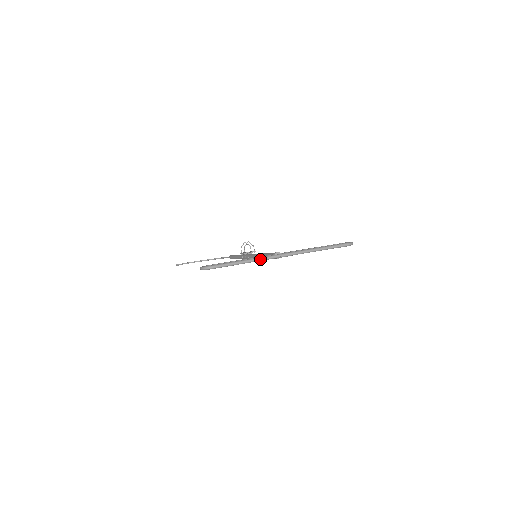
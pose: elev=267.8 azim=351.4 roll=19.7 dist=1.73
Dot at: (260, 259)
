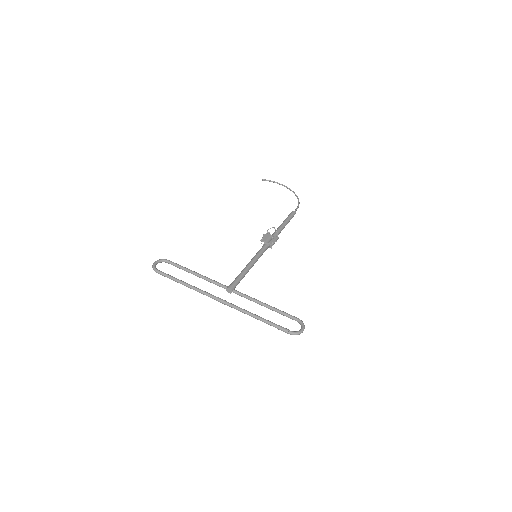
Dot at: (196, 290)
